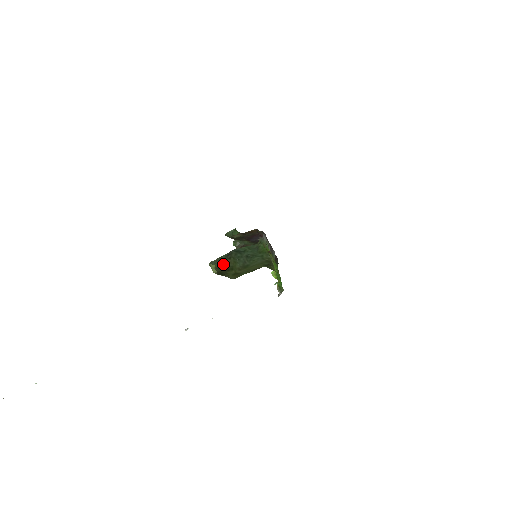
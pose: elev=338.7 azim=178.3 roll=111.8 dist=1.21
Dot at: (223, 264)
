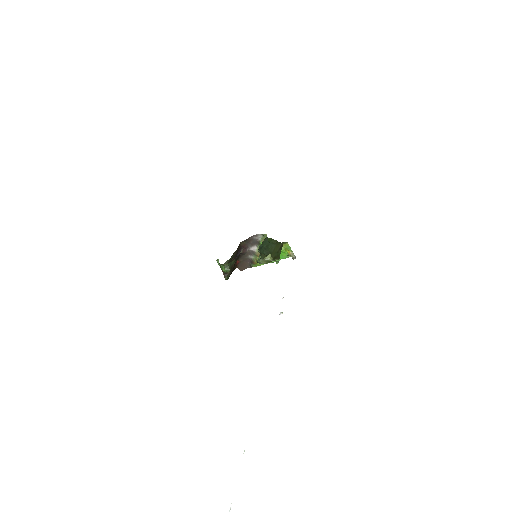
Dot at: occluded
